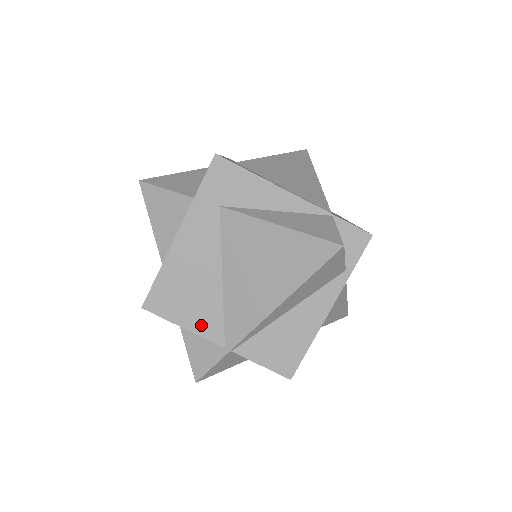
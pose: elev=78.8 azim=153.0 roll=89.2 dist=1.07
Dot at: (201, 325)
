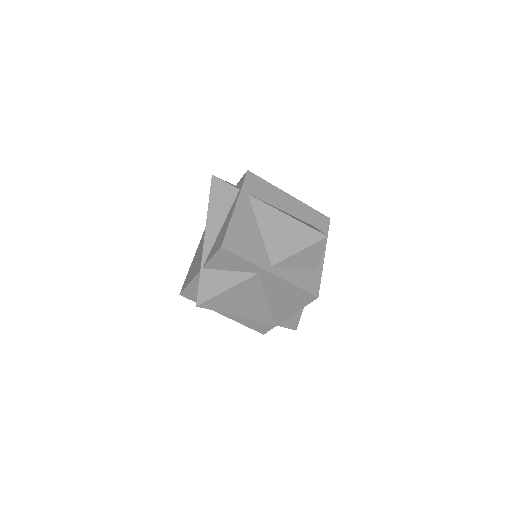
Dot at: (195, 274)
